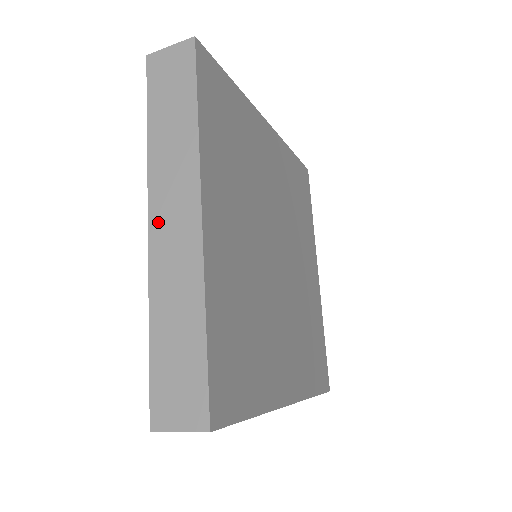
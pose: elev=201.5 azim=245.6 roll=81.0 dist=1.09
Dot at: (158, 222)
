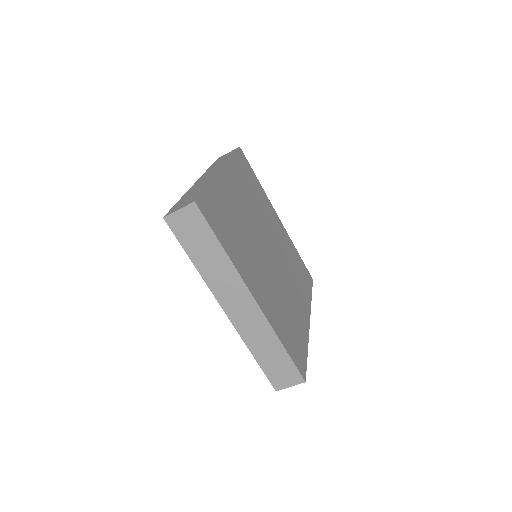
Dot at: (201, 179)
